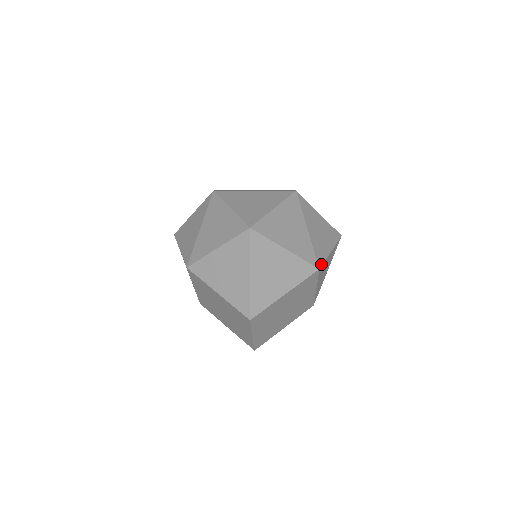
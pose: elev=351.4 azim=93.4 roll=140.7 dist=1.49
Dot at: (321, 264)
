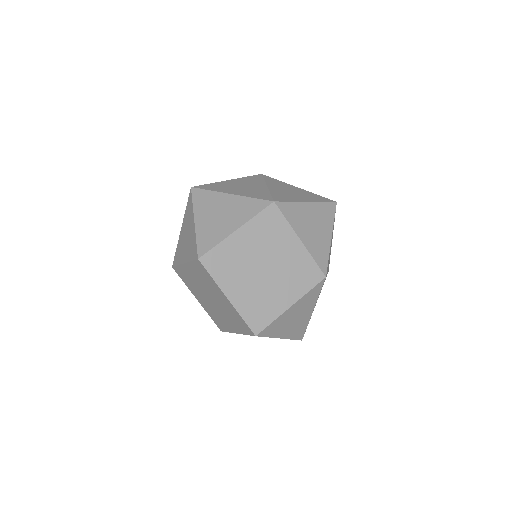
Dot at: (280, 201)
